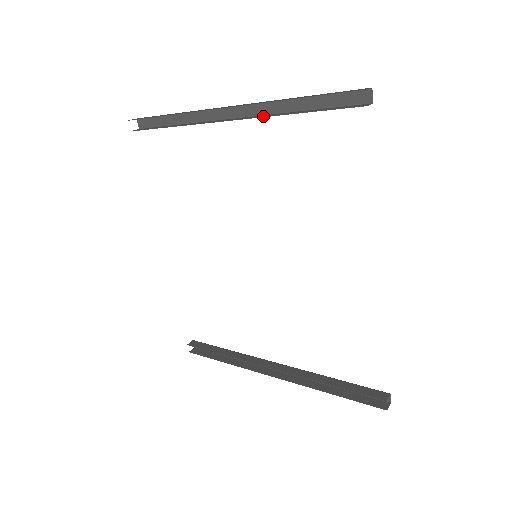
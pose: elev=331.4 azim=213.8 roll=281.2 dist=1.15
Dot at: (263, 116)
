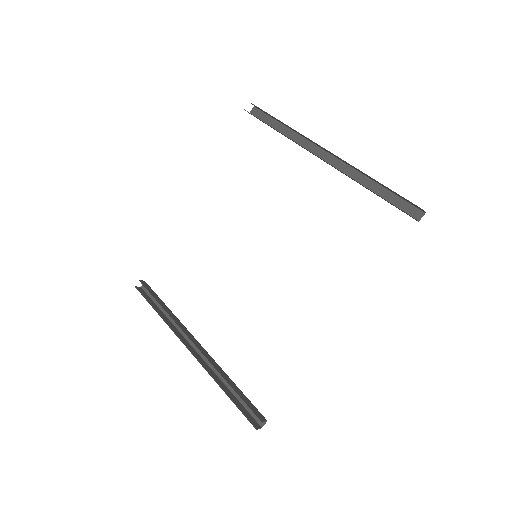
Dot at: (345, 174)
